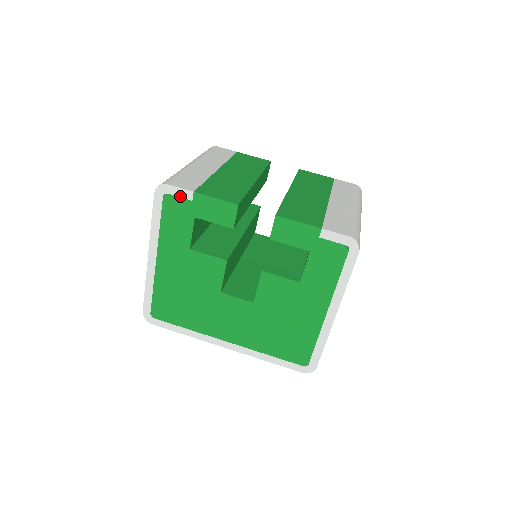
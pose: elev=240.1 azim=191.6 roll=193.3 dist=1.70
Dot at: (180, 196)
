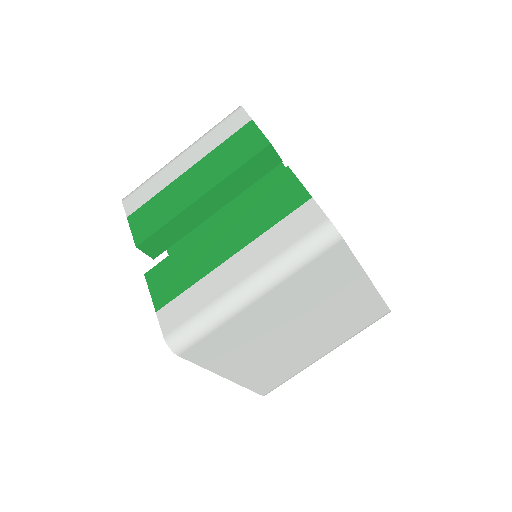
Dot at: occluded
